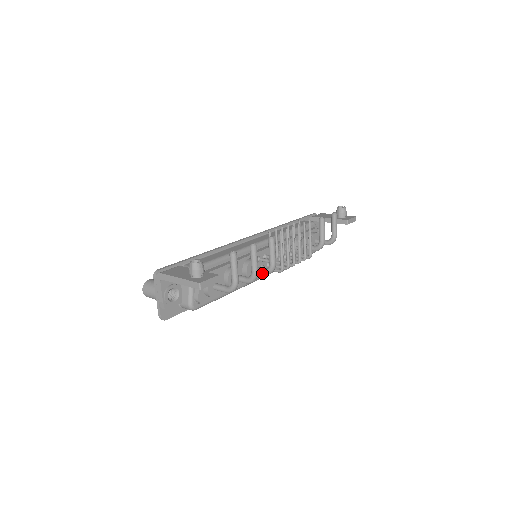
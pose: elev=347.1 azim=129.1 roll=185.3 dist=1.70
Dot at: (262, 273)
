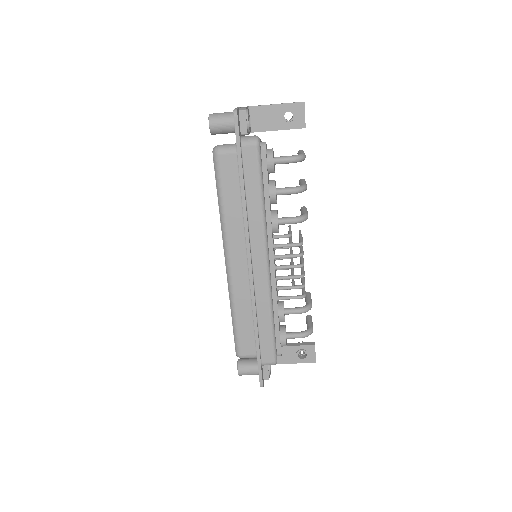
Dot at: (293, 217)
